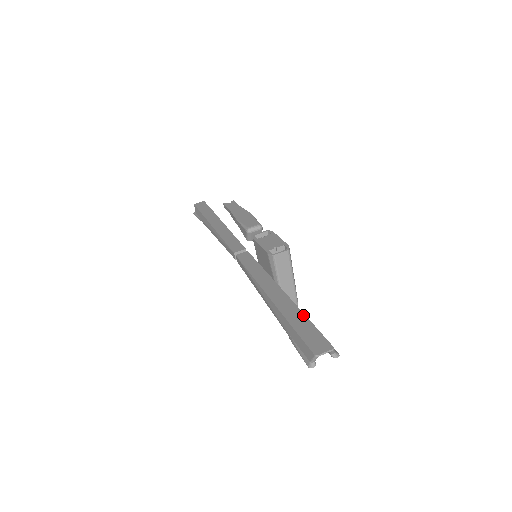
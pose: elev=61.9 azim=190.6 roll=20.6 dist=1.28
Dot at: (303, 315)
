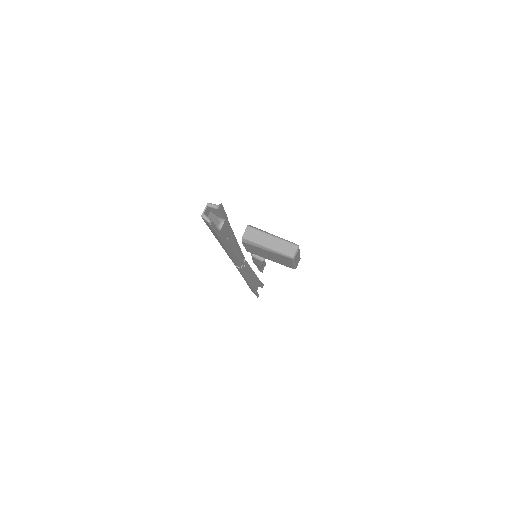
Dot at: occluded
